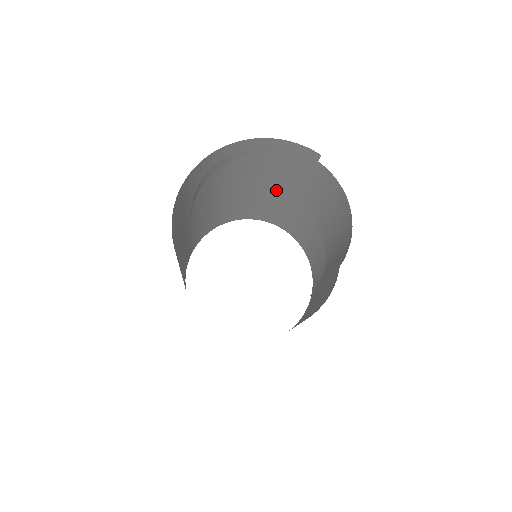
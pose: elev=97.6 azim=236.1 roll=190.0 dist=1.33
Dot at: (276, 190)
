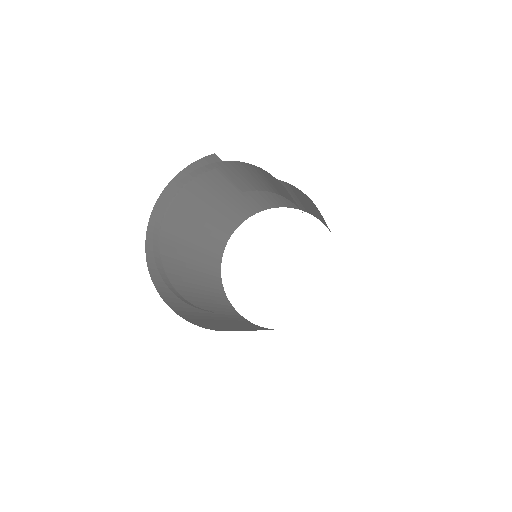
Dot at: (225, 197)
